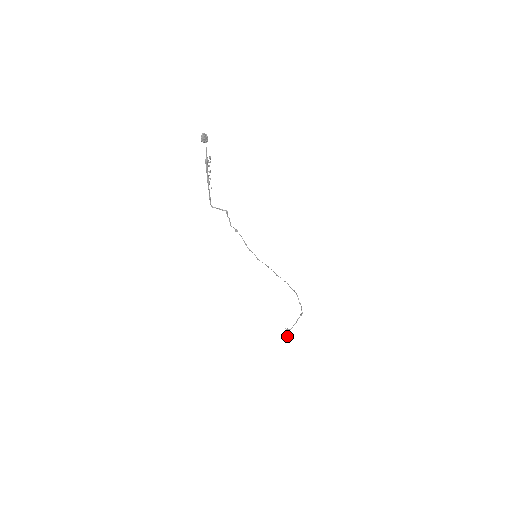
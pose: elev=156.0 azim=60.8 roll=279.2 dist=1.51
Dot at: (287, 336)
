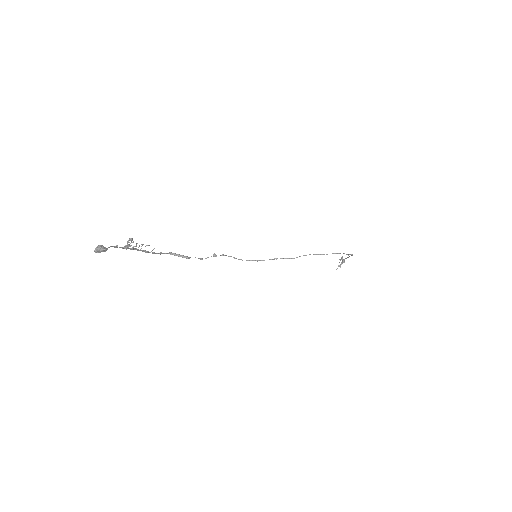
Dot at: occluded
